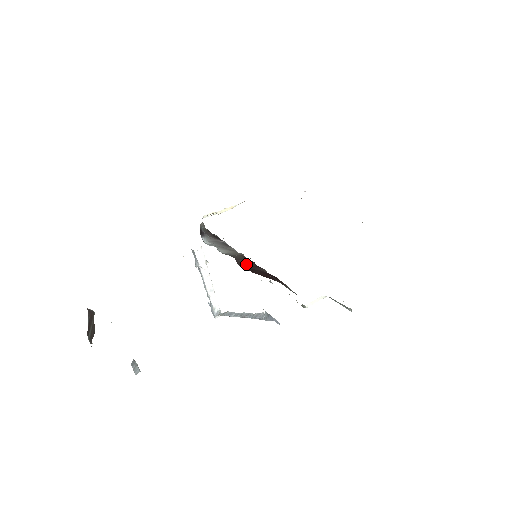
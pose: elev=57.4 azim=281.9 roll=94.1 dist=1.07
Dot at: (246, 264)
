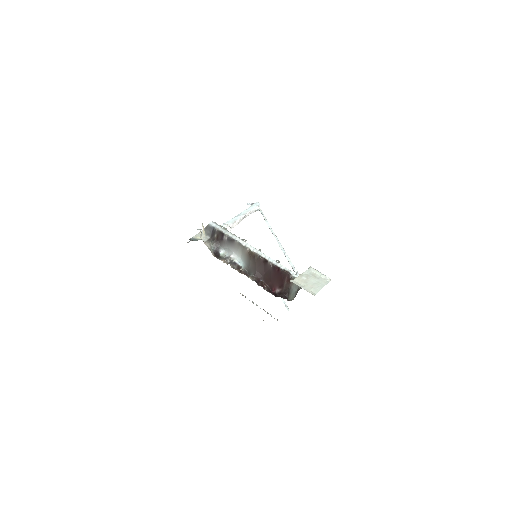
Dot at: (261, 269)
